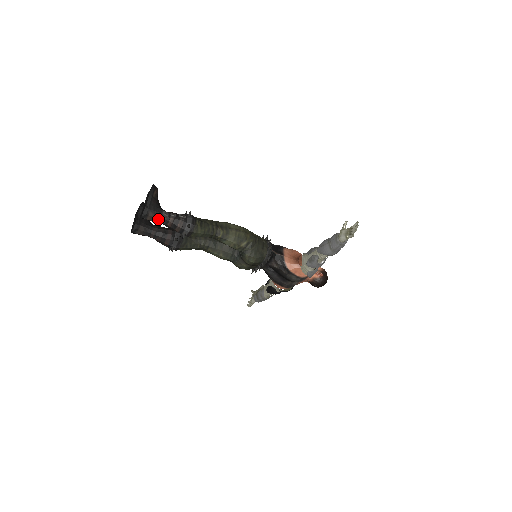
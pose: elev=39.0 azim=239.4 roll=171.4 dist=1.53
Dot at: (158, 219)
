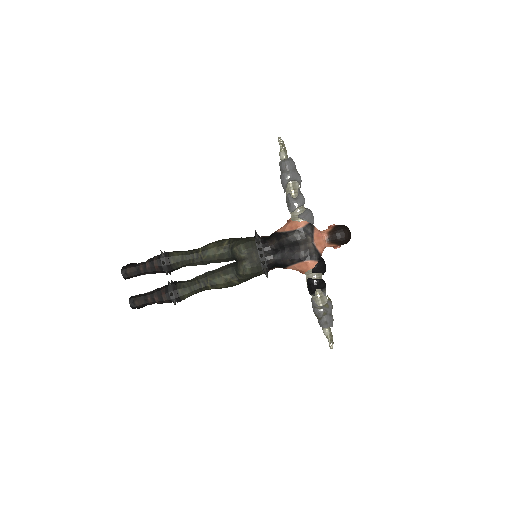
Dot at: (137, 268)
